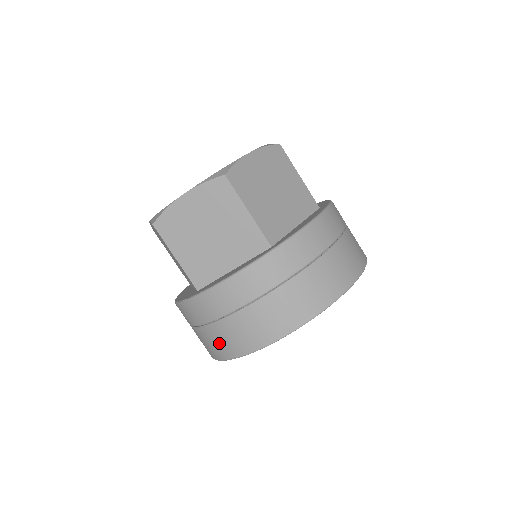
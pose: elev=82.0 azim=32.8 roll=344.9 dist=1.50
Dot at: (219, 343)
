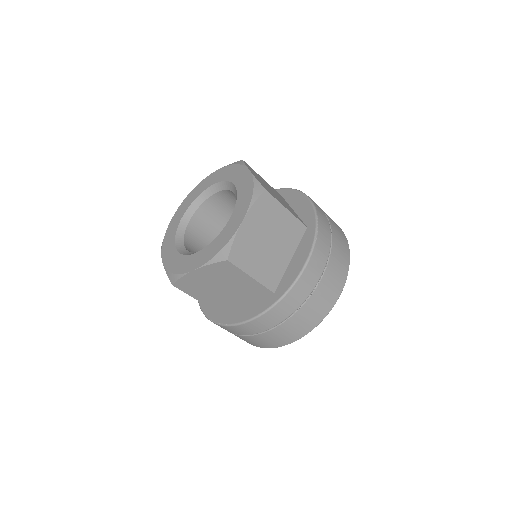
Dot at: occluded
